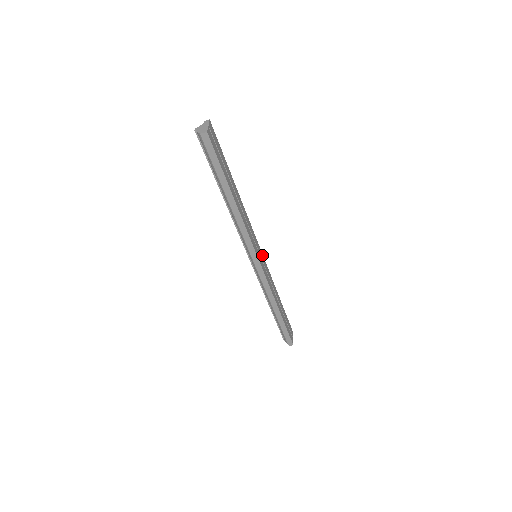
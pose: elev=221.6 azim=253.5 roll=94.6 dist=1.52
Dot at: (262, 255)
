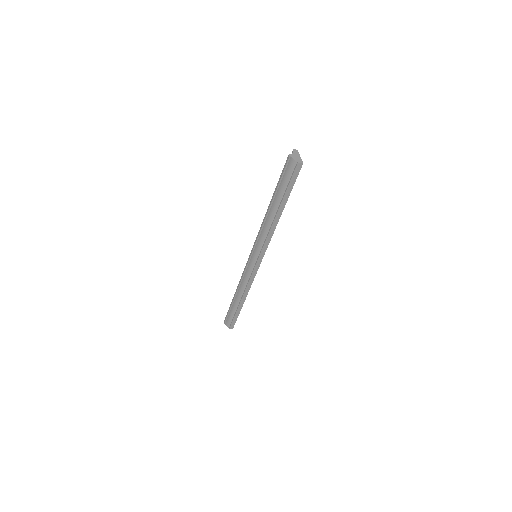
Dot at: occluded
